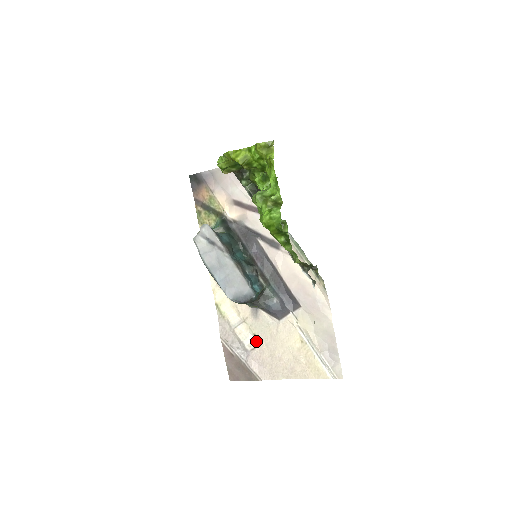
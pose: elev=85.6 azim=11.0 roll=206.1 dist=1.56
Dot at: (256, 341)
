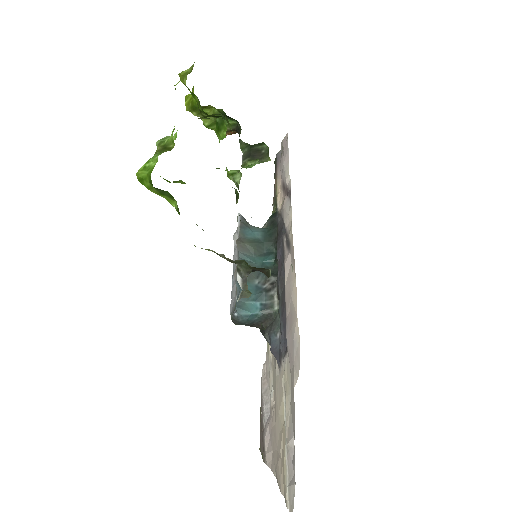
Dot at: (273, 398)
